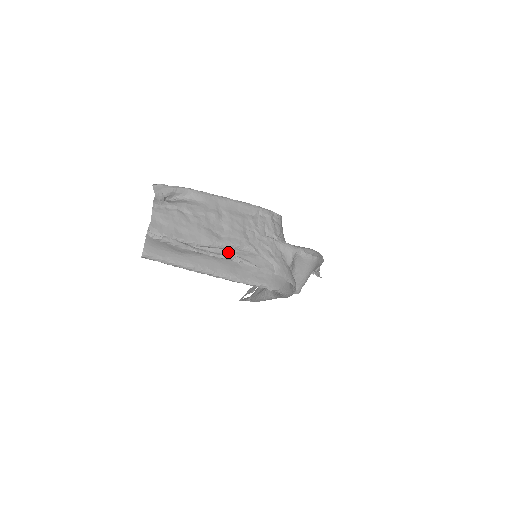
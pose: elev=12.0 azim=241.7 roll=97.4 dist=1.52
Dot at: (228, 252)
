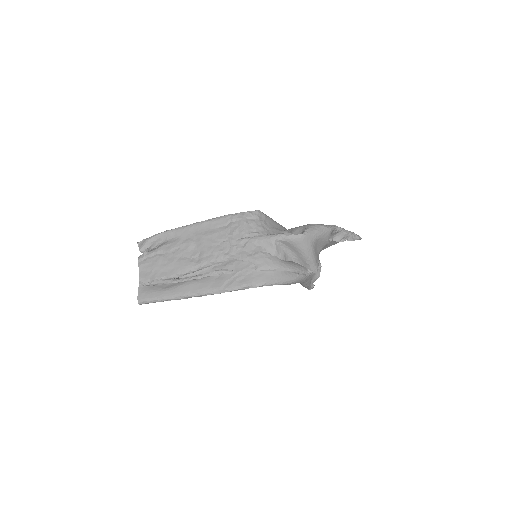
Dot at: (209, 270)
